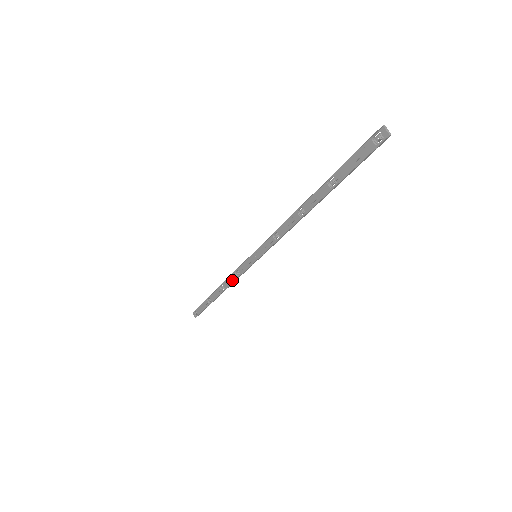
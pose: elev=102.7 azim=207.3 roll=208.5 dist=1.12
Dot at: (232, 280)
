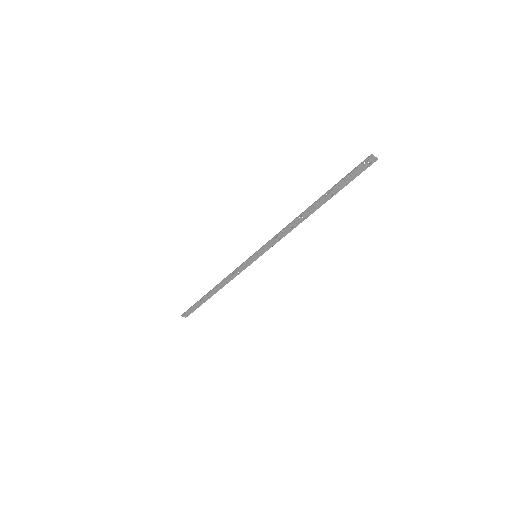
Dot at: (230, 279)
